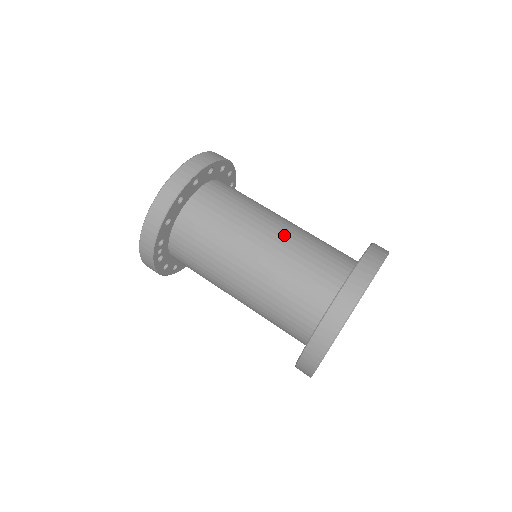
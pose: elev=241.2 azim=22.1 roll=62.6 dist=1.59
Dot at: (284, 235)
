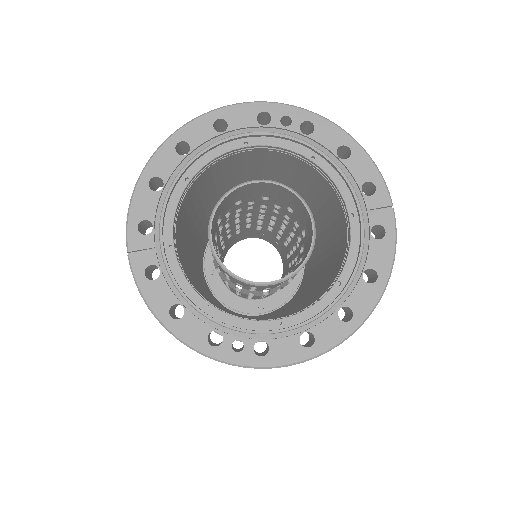
Dot at: occluded
